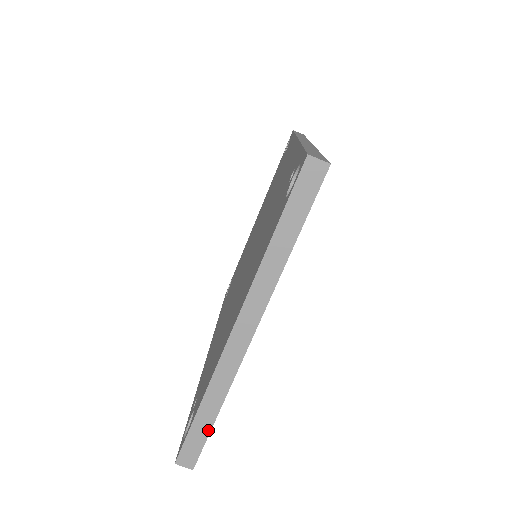
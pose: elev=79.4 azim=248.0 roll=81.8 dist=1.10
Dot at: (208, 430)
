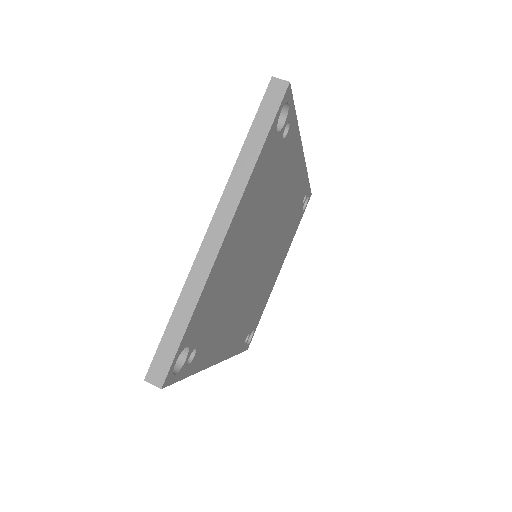
Dot at: (180, 337)
